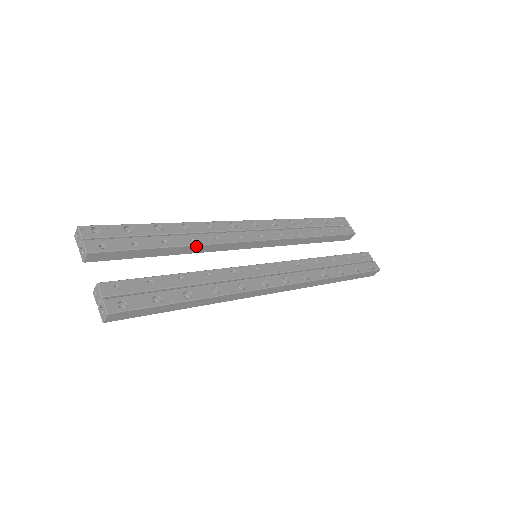
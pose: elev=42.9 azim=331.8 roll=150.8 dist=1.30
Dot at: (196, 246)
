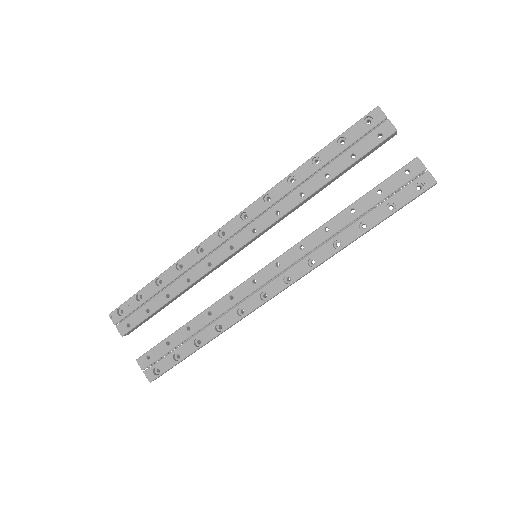
Dot at: (194, 283)
